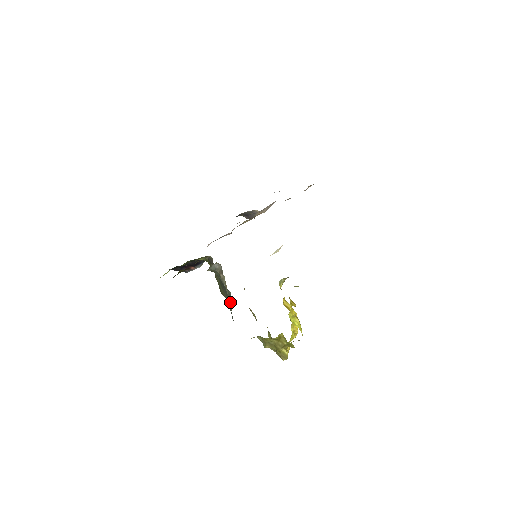
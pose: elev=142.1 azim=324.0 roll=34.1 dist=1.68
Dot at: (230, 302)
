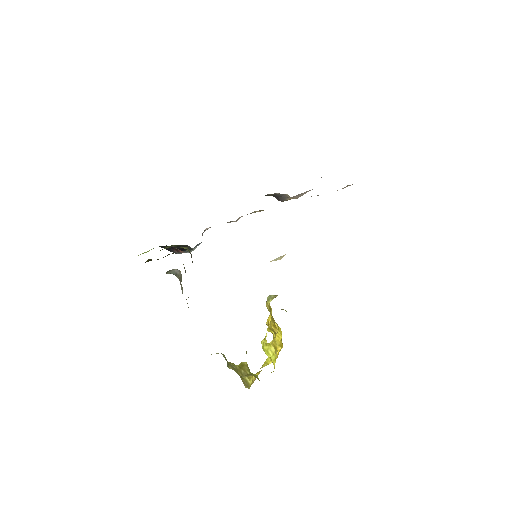
Dot at: occluded
